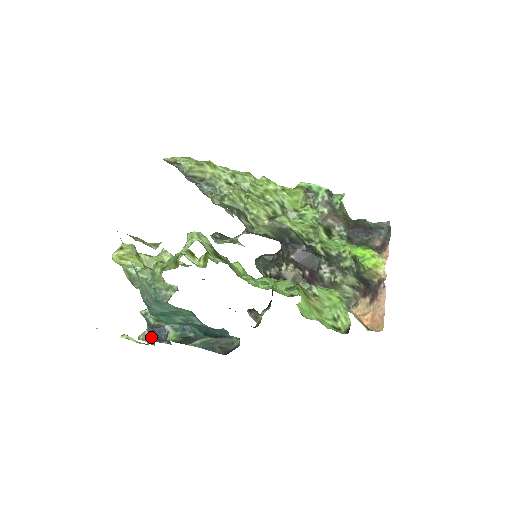
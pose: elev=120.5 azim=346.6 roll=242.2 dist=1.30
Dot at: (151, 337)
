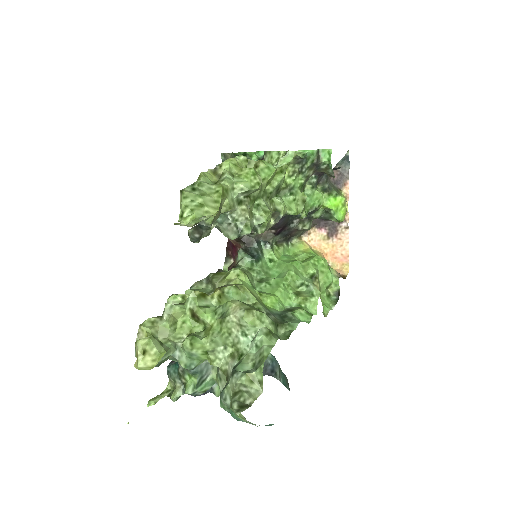
Dot at: occluded
